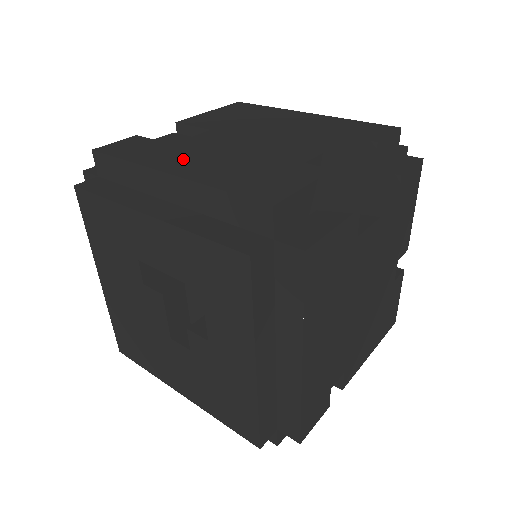
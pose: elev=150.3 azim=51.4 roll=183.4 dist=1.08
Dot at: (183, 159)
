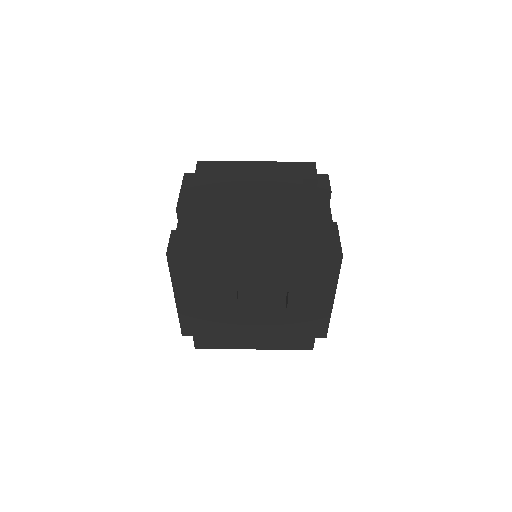
Dot at: (246, 228)
